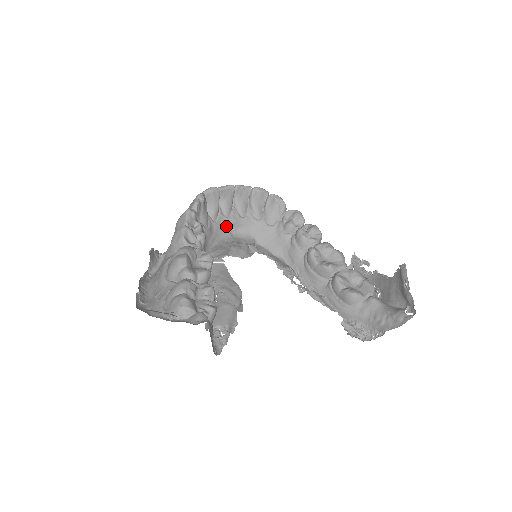
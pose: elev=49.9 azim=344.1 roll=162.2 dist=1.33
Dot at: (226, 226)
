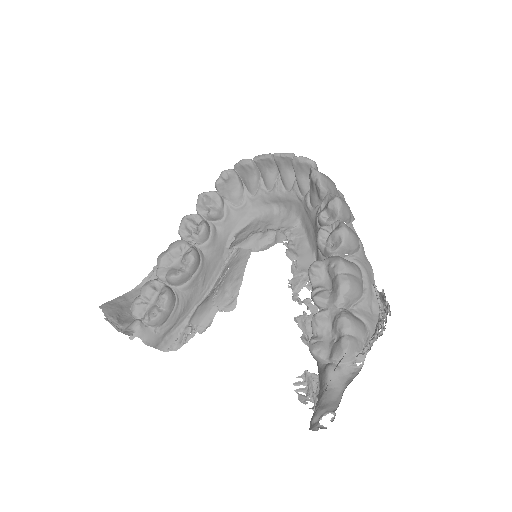
Dot at: (268, 201)
